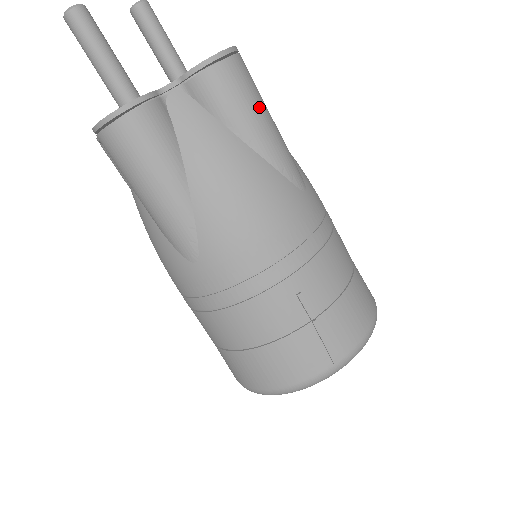
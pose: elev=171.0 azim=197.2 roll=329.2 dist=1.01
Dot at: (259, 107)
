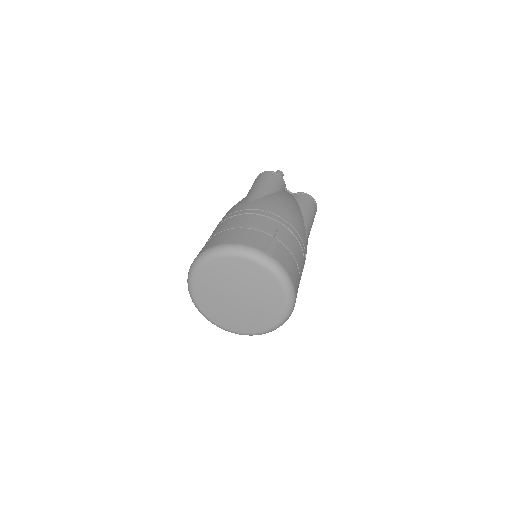
Dot at: (312, 214)
